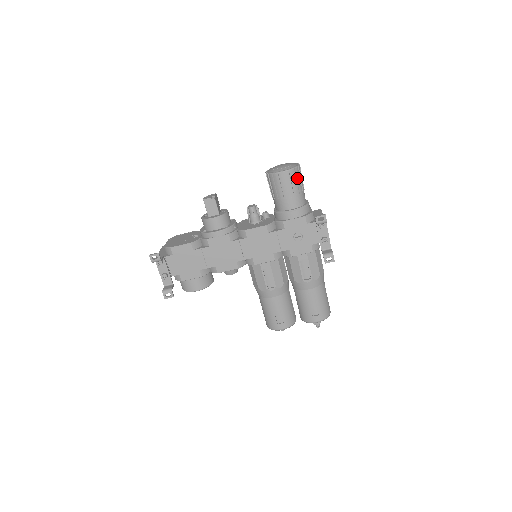
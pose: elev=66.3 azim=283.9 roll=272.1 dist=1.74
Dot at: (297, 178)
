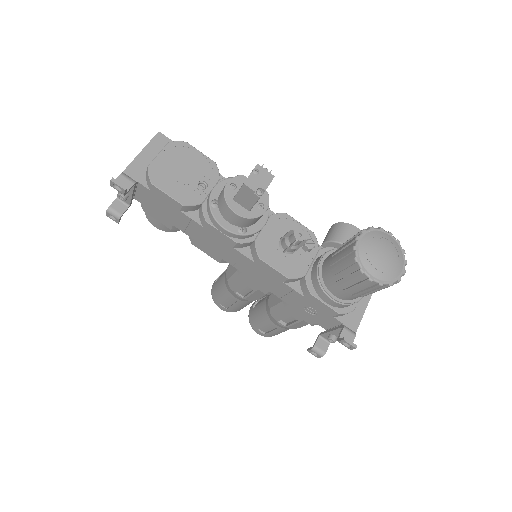
Dot at: (379, 290)
